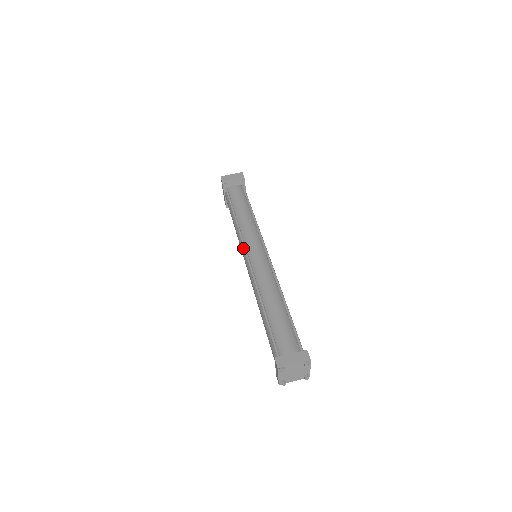
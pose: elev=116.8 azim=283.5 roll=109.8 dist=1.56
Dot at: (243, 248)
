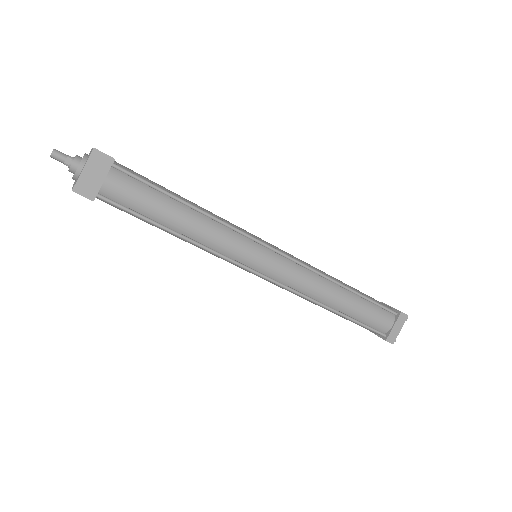
Dot at: (242, 267)
